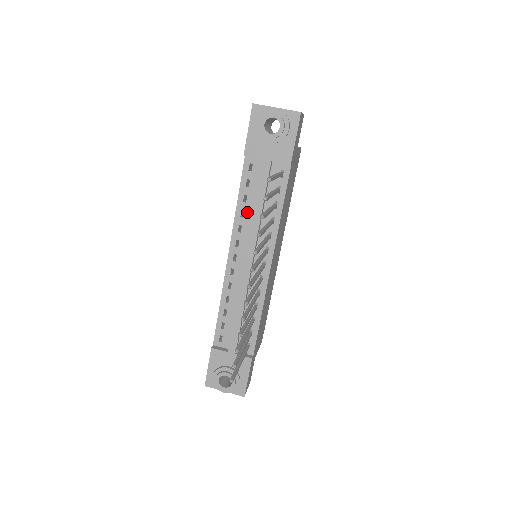
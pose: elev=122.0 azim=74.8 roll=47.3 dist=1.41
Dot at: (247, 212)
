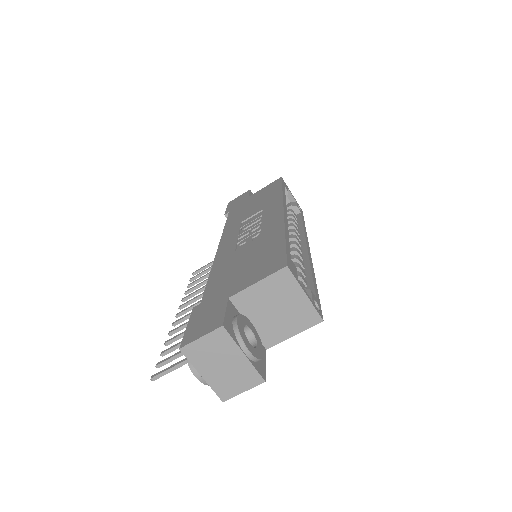
Dot at: occluded
